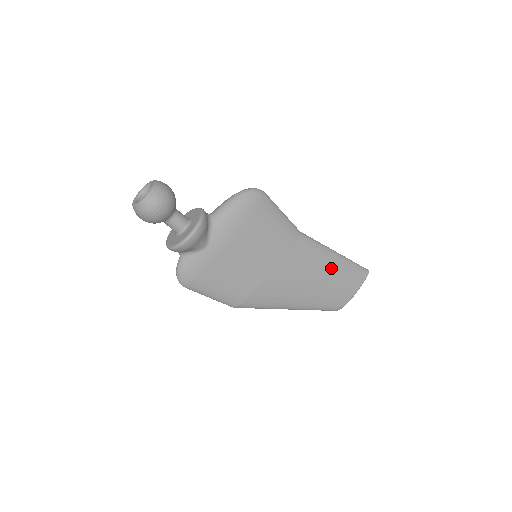
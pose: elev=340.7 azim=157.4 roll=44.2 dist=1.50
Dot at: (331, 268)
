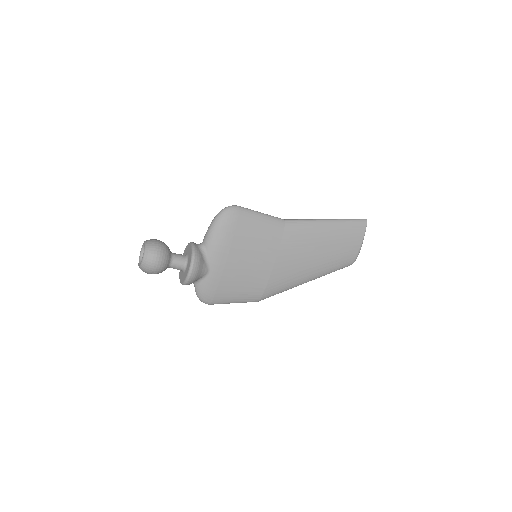
Dot at: (327, 236)
